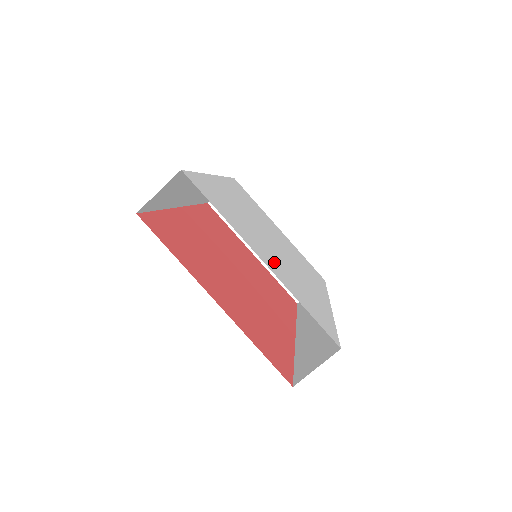
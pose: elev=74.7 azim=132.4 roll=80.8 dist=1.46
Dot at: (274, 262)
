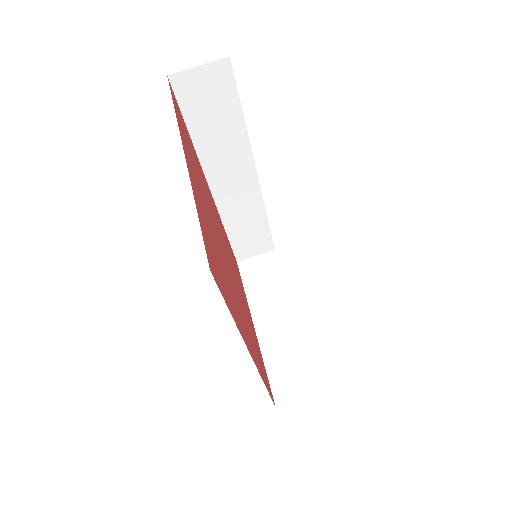
Dot at: occluded
